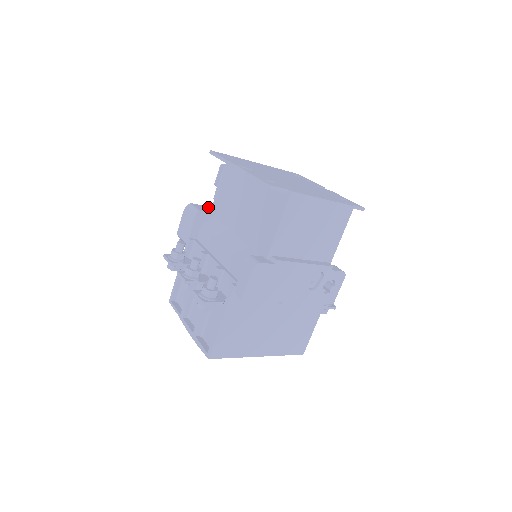
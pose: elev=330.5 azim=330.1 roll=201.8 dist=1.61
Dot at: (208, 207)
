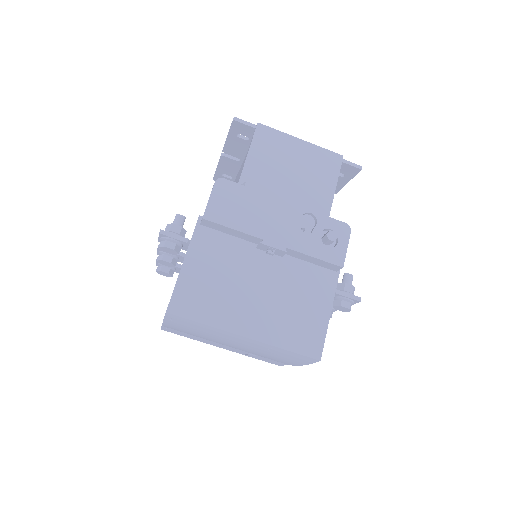
Dot at: occluded
